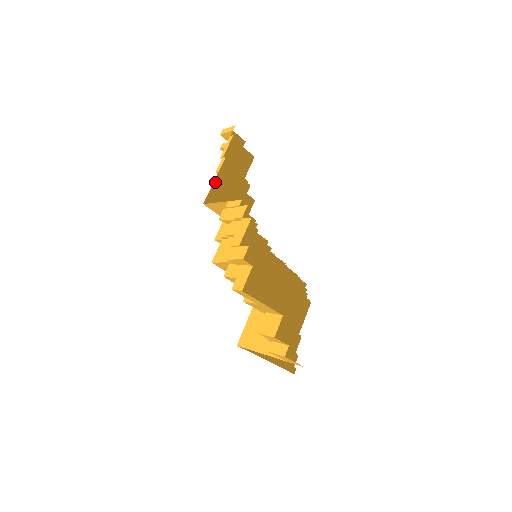
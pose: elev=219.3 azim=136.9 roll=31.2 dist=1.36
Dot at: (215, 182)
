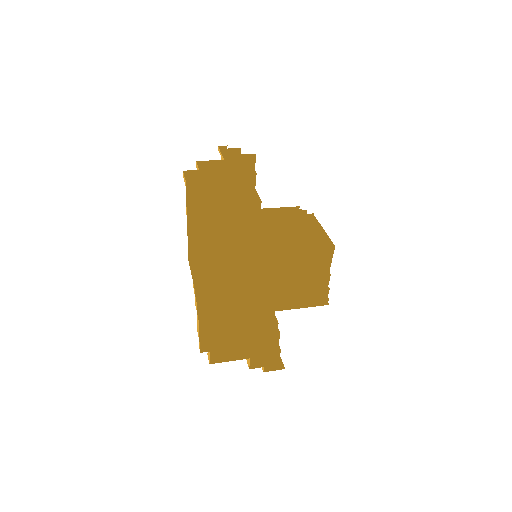
Dot at: (189, 240)
